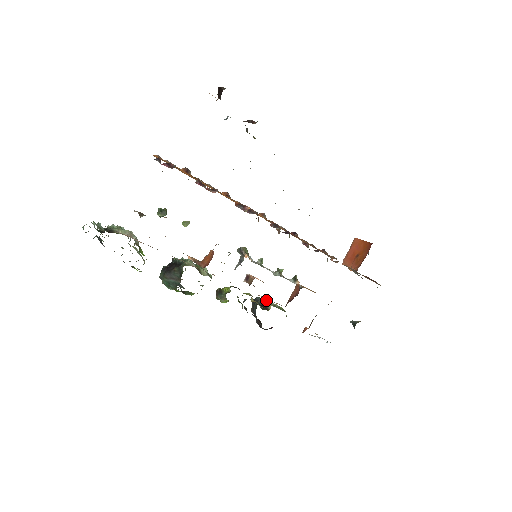
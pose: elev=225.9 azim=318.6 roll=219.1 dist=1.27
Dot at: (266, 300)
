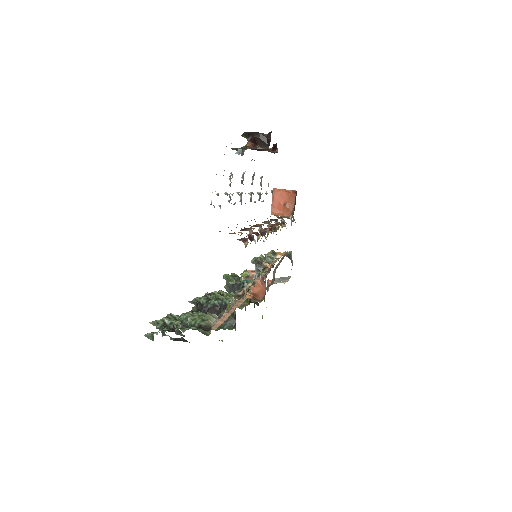
Dot at: occluded
